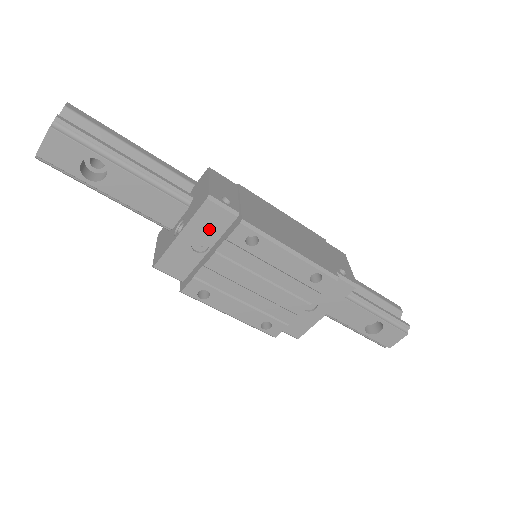
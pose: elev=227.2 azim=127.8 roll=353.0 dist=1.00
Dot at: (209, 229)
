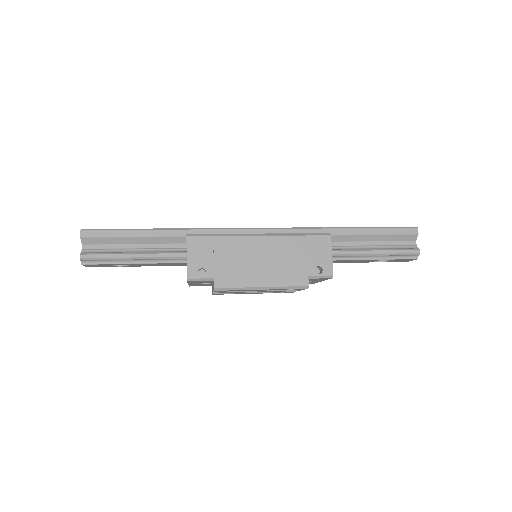
Dot at: (203, 282)
